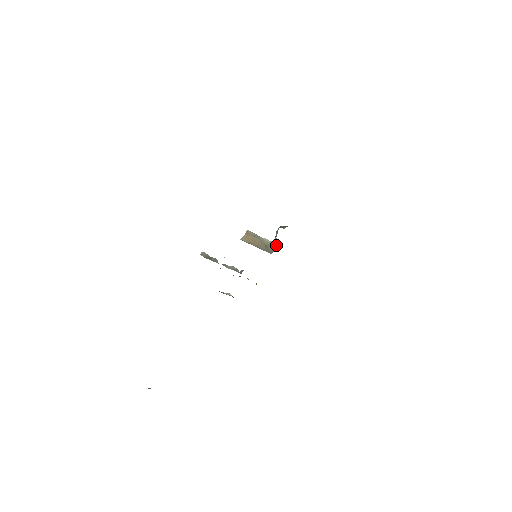
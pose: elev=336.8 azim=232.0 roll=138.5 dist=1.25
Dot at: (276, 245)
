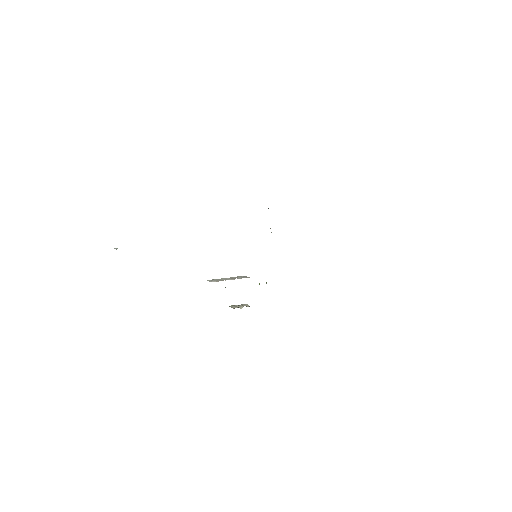
Dot at: occluded
